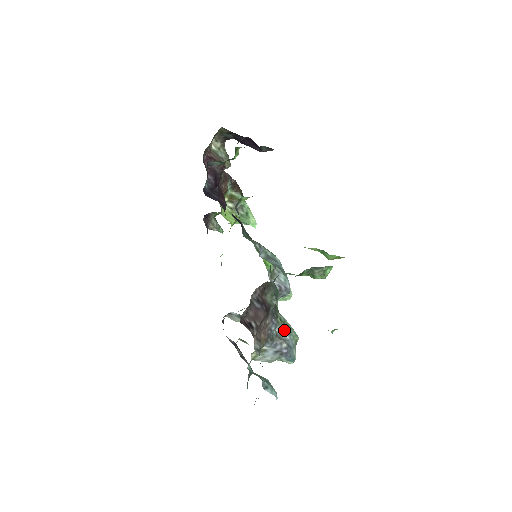
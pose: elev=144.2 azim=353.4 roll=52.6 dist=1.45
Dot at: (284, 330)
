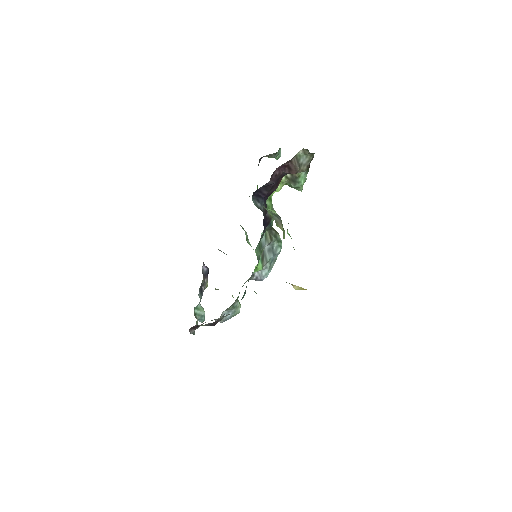
Dot at: (230, 311)
